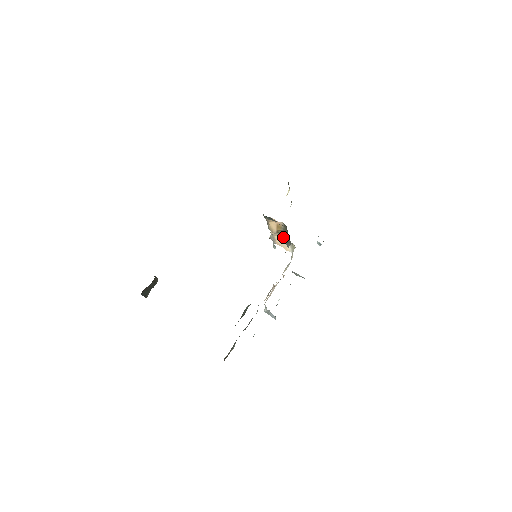
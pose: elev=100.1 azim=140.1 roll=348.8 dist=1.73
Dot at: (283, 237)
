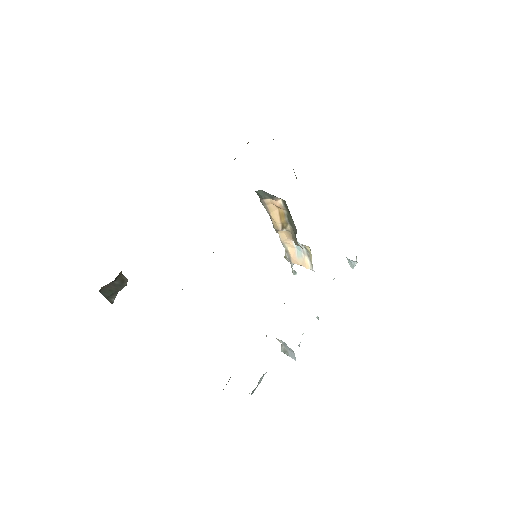
Dot at: (292, 236)
